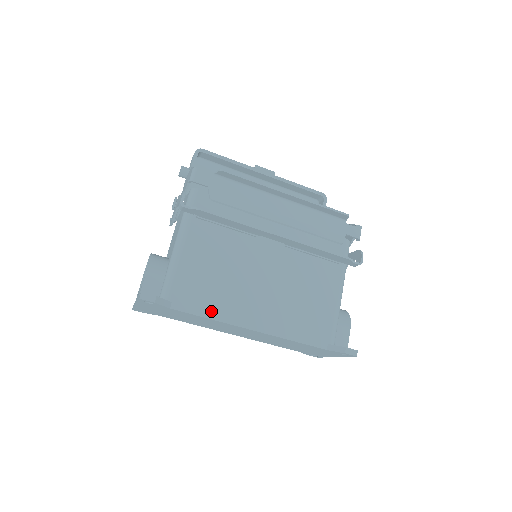
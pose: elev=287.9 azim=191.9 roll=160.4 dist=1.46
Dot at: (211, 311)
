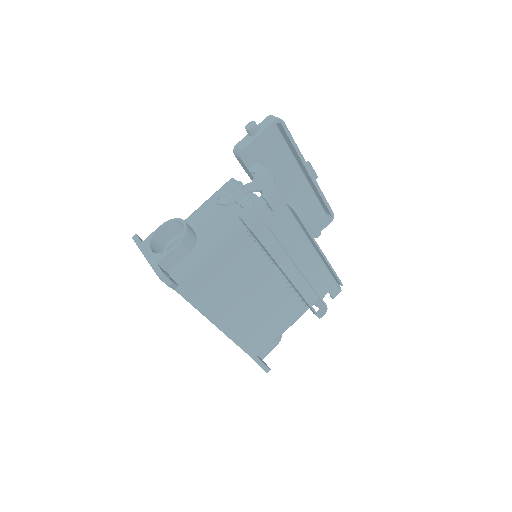
Dot at: (201, 304)
